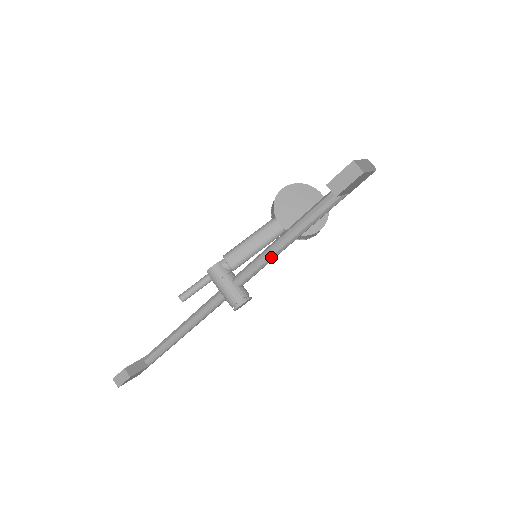
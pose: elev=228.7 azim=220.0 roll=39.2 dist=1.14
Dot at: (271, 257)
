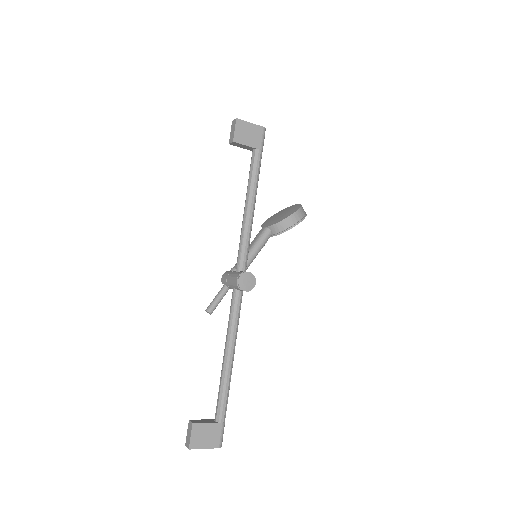
Dot at: (245, 228)
